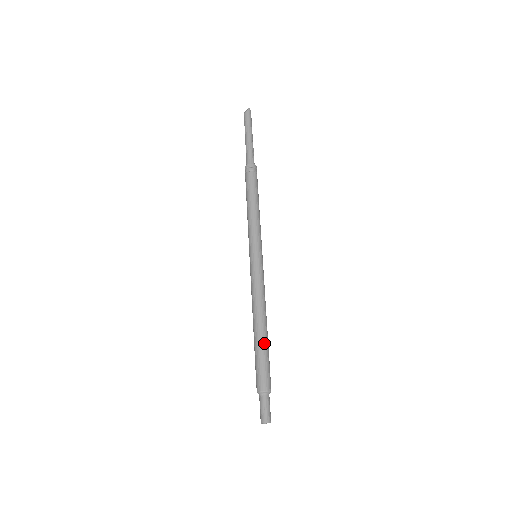
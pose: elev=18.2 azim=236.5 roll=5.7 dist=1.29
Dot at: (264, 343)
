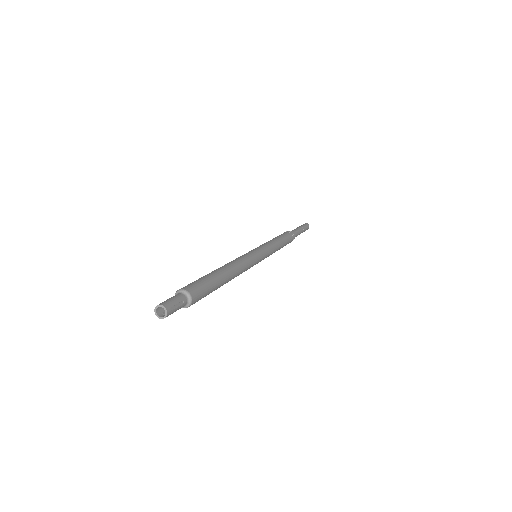
Dot at: (209, 273)
